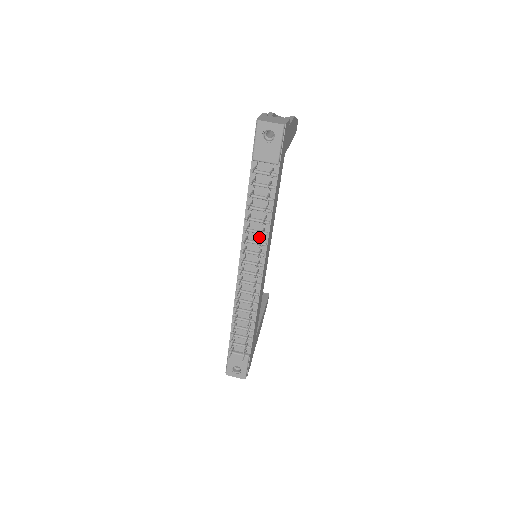
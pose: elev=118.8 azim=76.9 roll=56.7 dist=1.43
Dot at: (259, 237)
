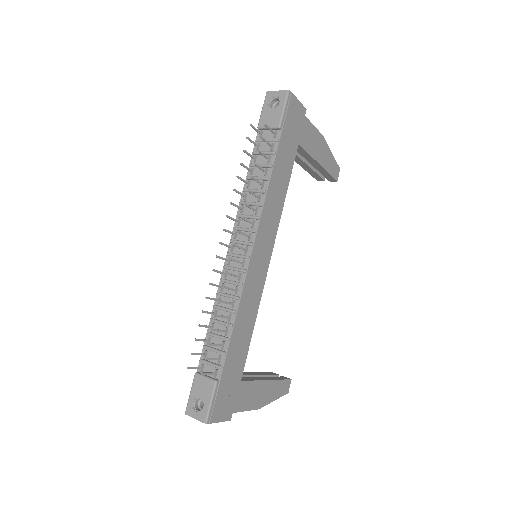
Dot at: (253, 210)
